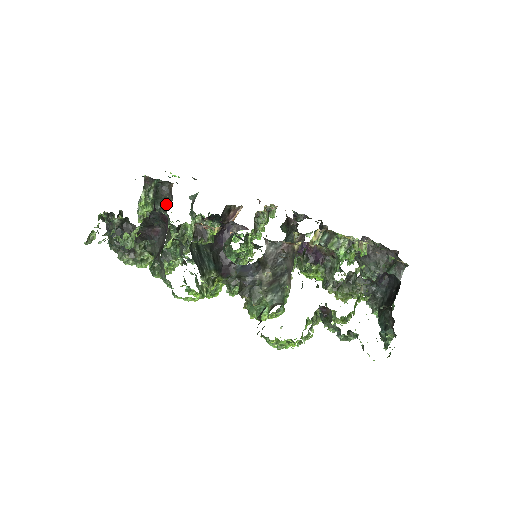
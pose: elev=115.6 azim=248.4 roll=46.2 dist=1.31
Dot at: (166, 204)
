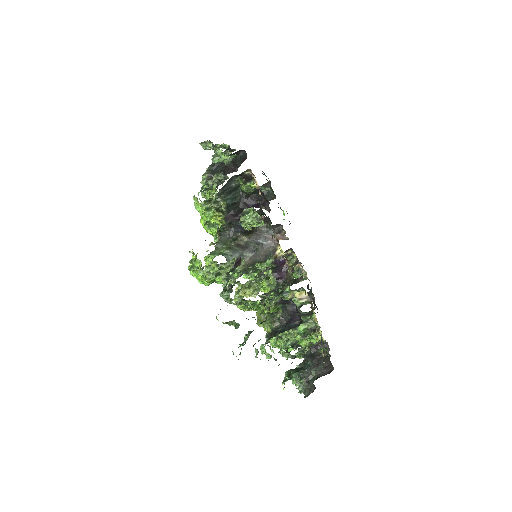
Dot at: occluded
